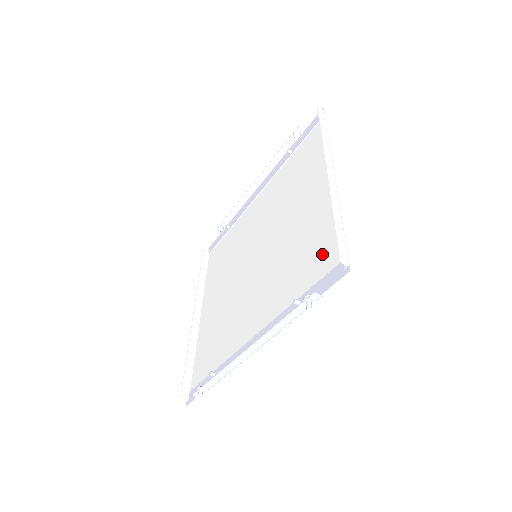
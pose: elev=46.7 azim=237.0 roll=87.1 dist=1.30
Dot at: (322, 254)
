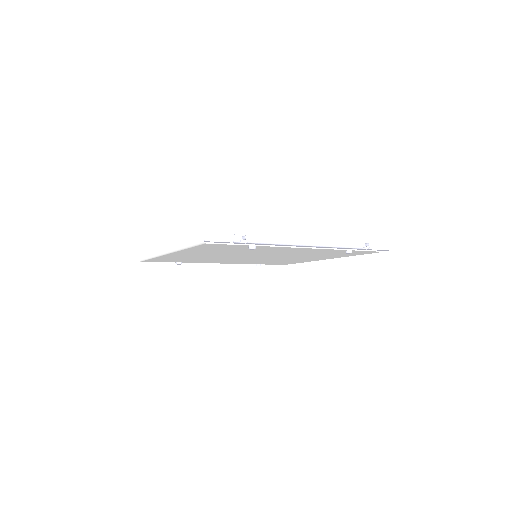
Dot at: occluded
